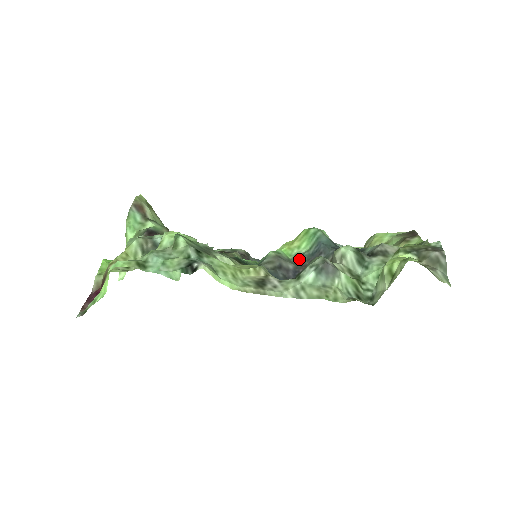
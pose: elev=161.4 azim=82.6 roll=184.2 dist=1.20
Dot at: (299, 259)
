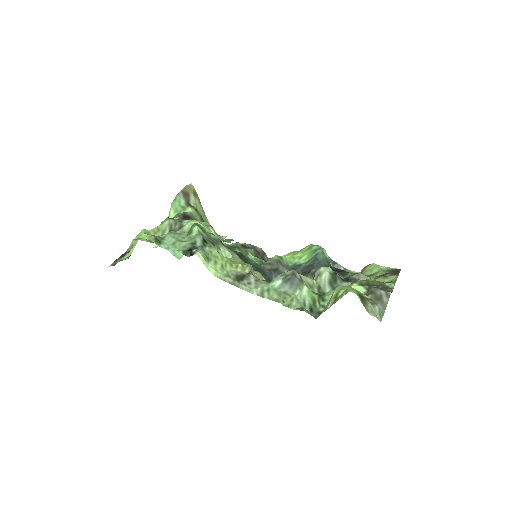
Dot at: (296, 268)
